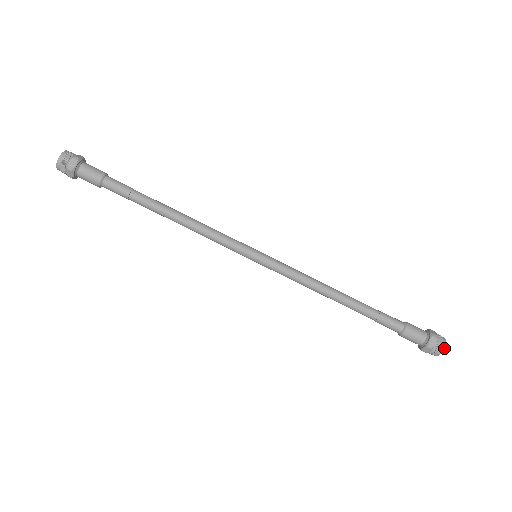
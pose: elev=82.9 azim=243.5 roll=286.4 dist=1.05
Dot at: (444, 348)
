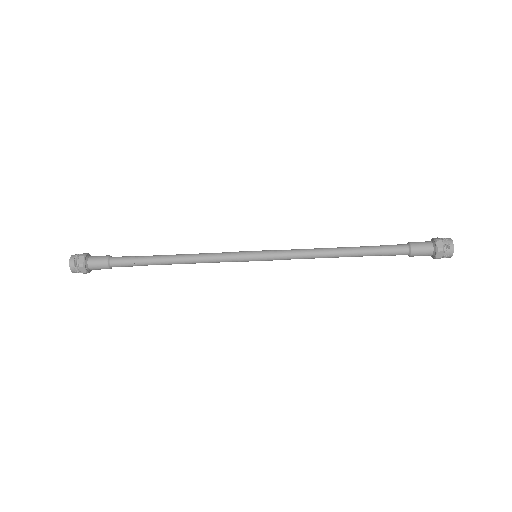
Dot at: (452, 255)
